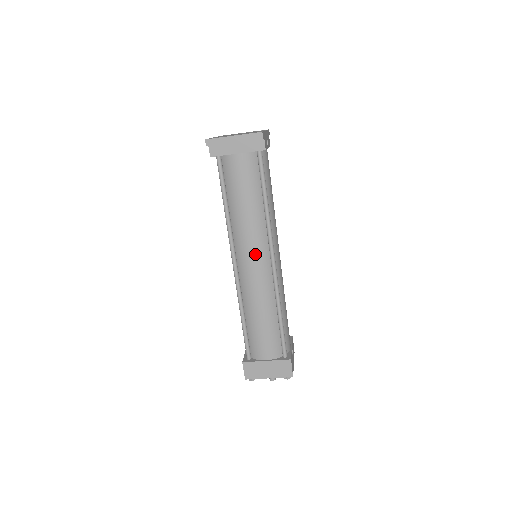
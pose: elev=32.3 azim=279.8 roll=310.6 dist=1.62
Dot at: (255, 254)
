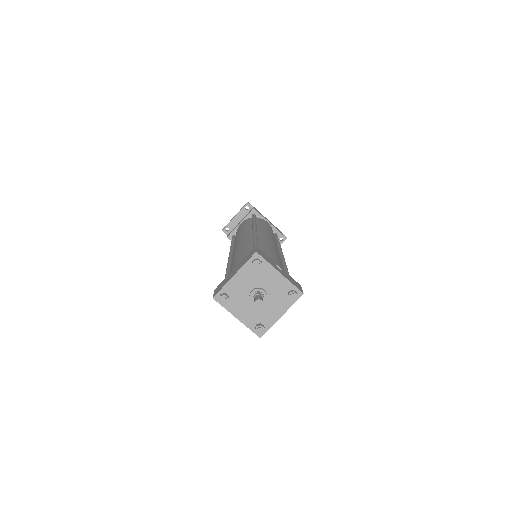
Dot at: (241, 237)
